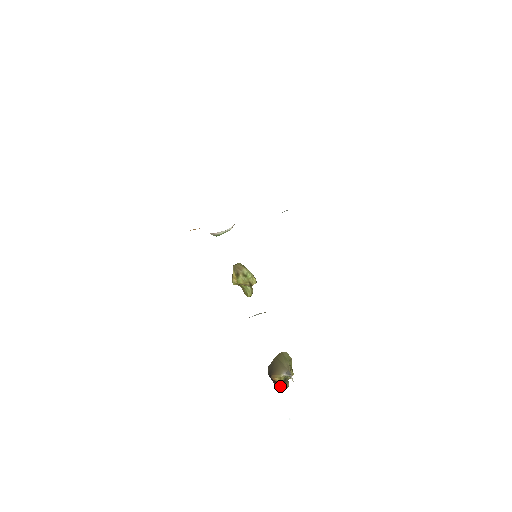
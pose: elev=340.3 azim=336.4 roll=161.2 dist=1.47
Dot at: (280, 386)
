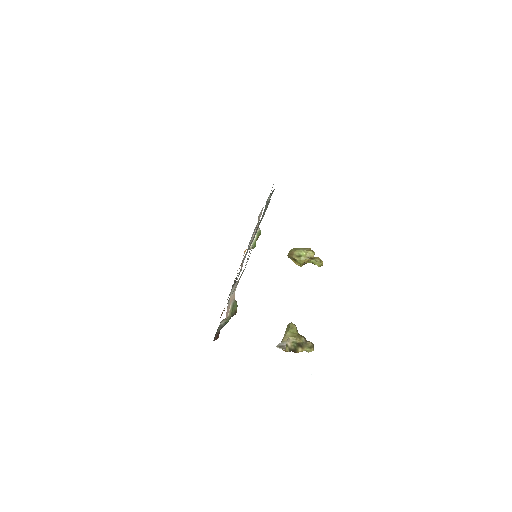
Dot at: (297, 351)
